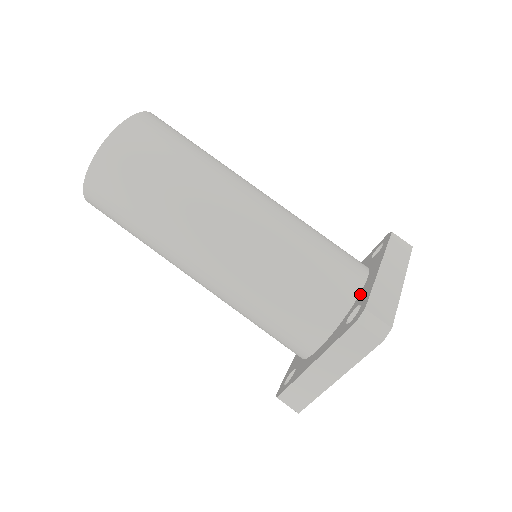
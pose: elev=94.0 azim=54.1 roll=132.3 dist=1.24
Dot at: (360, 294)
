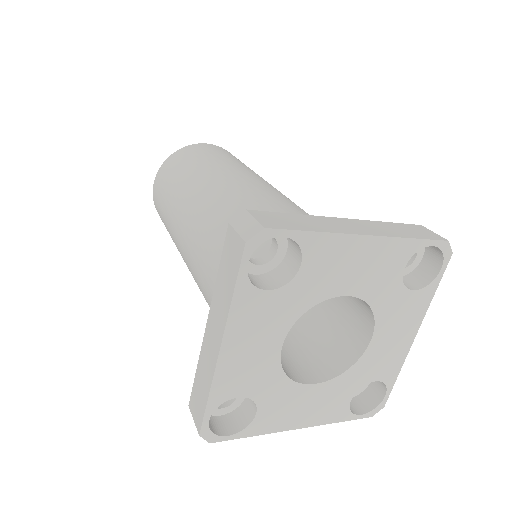
Dot at: occluded
